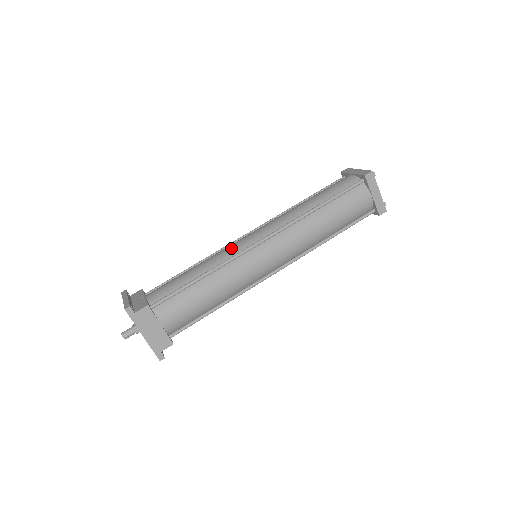
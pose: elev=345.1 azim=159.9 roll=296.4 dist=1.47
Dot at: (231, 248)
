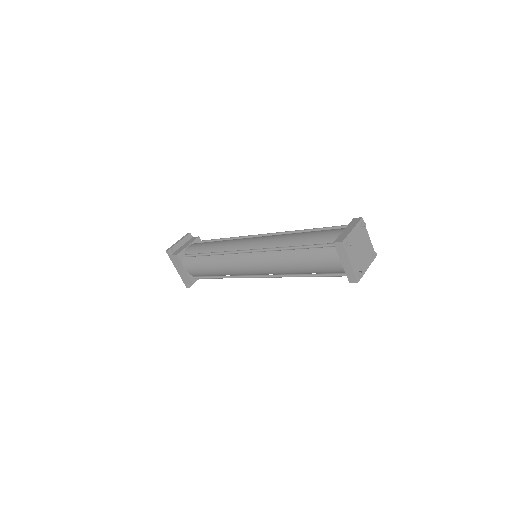
Dot at: (235, 243)
